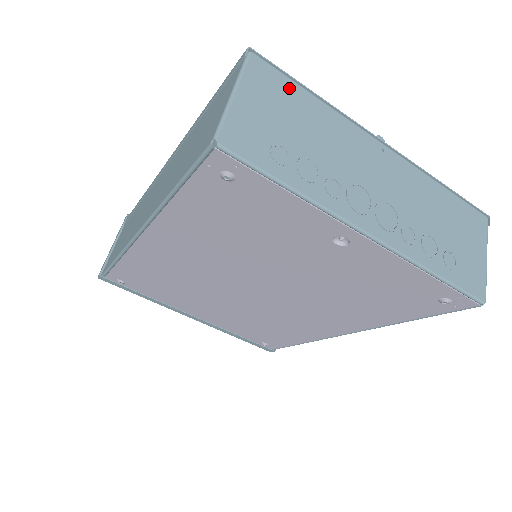
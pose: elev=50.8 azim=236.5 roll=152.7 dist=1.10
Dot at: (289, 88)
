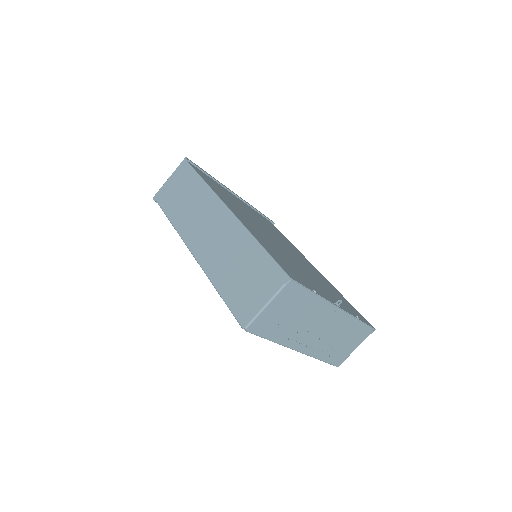
Dot at: (301, 294)
